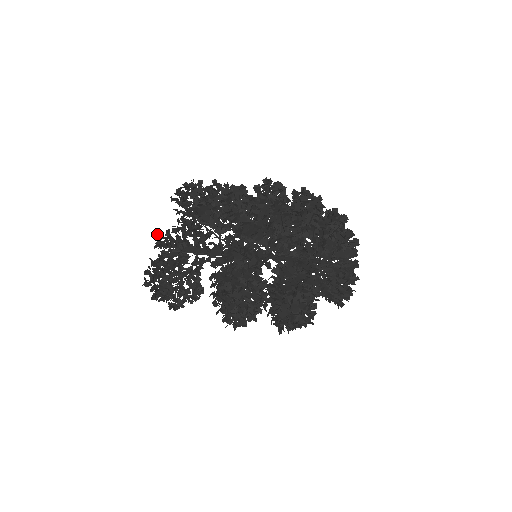
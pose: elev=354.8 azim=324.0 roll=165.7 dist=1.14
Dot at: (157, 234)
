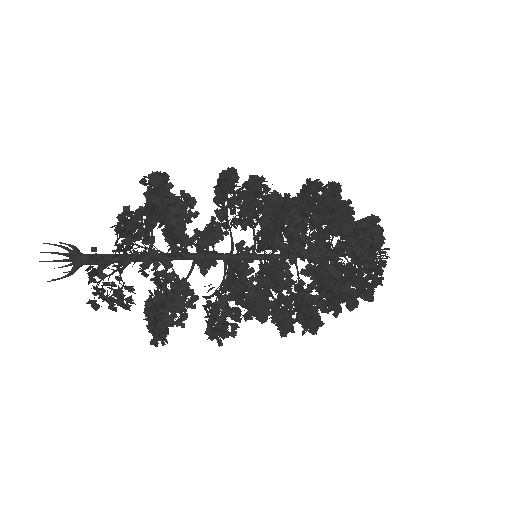
Dot at: occluded
